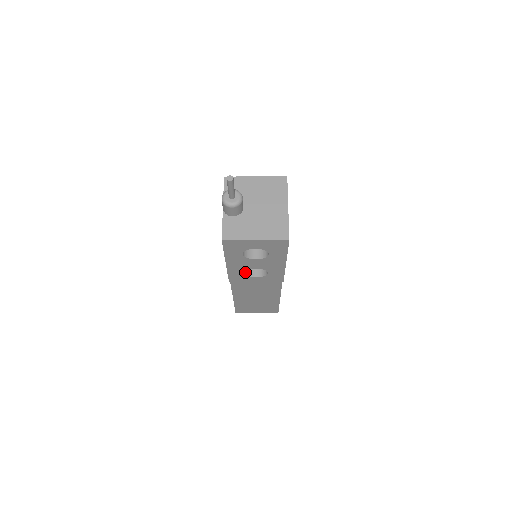
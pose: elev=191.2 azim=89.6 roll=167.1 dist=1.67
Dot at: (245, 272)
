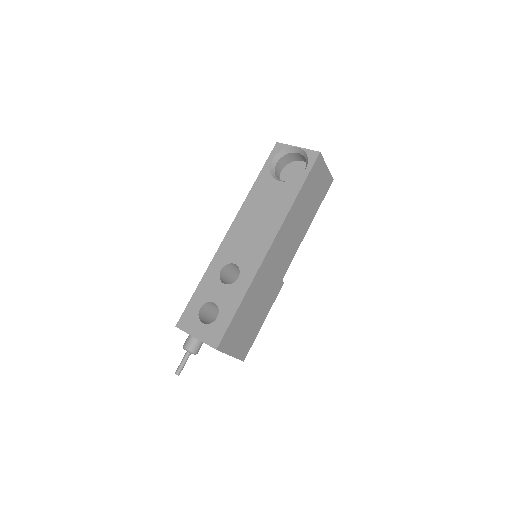
Dot at: occluded
